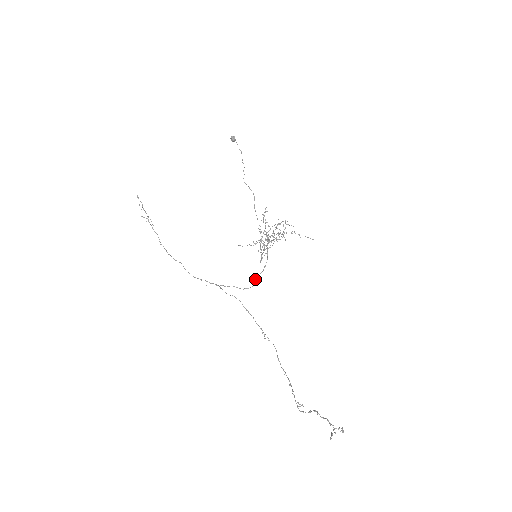
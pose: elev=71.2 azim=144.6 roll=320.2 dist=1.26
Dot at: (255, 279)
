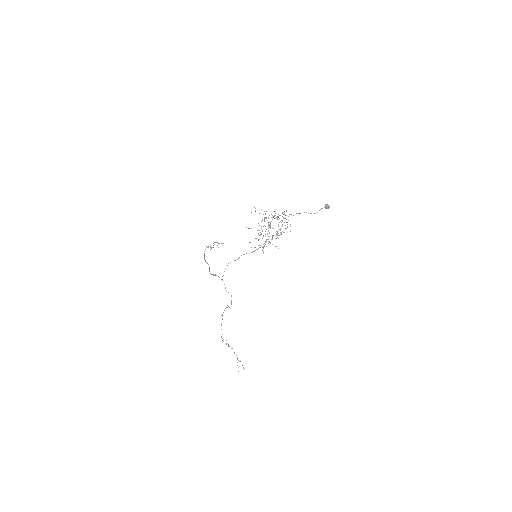
Dot at: occluded
